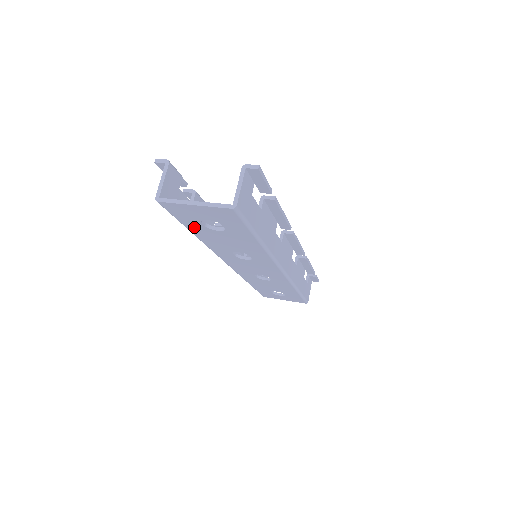
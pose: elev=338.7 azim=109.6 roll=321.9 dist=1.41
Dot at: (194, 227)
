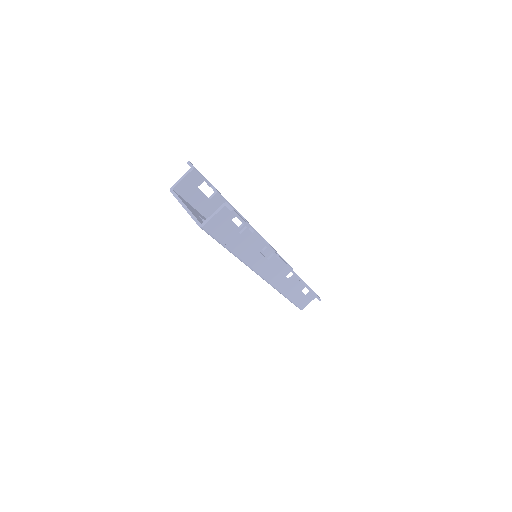
Dot at: occluded
